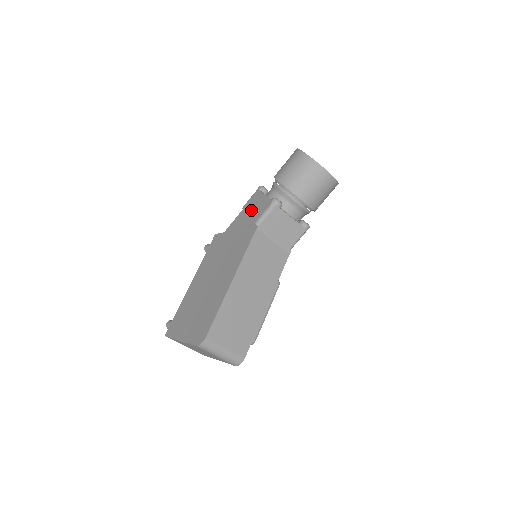
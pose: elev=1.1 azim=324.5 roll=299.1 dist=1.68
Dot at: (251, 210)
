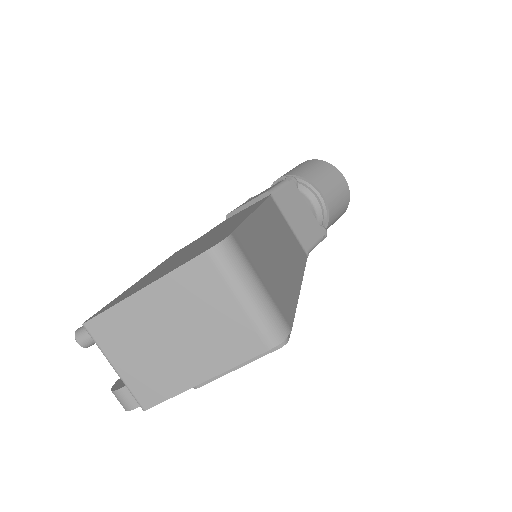
Dot at: occluded
